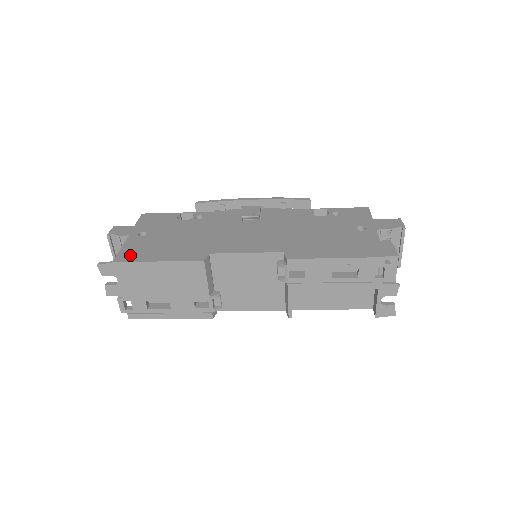
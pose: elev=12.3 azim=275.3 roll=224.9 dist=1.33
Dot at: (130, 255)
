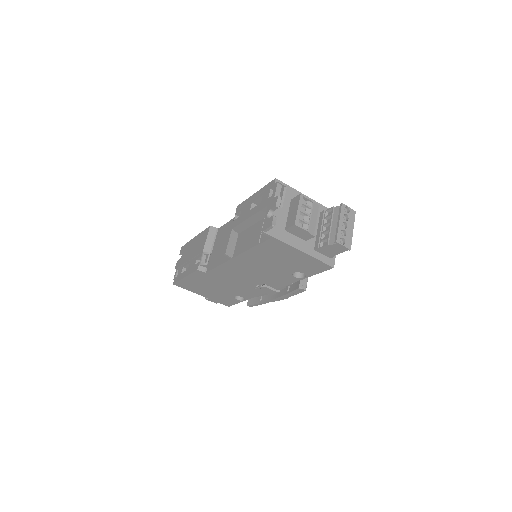
Dot at: occluded
